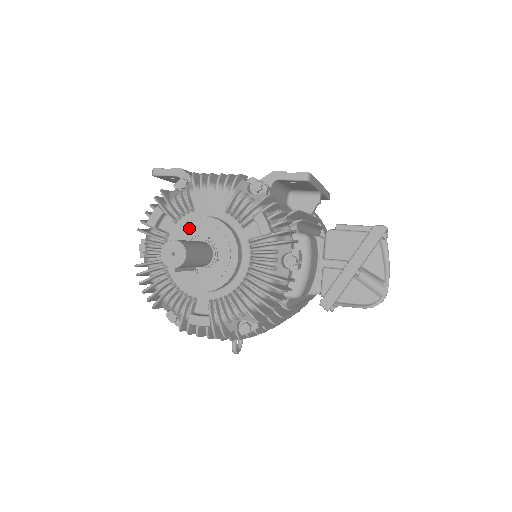
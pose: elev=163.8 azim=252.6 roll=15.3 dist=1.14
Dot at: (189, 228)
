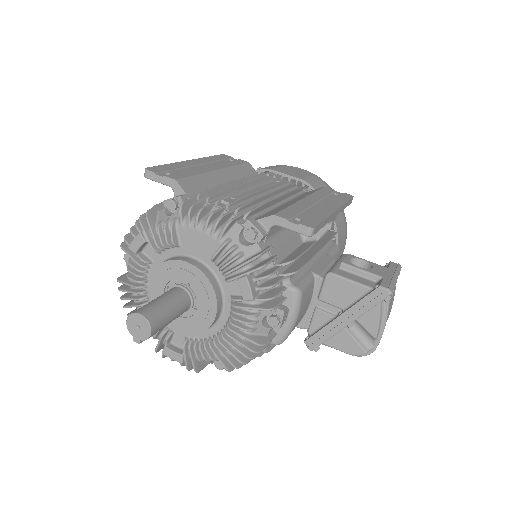
Dot at: (170, 269)
